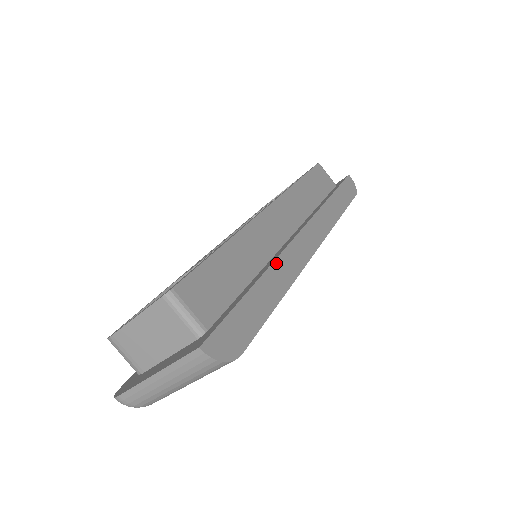
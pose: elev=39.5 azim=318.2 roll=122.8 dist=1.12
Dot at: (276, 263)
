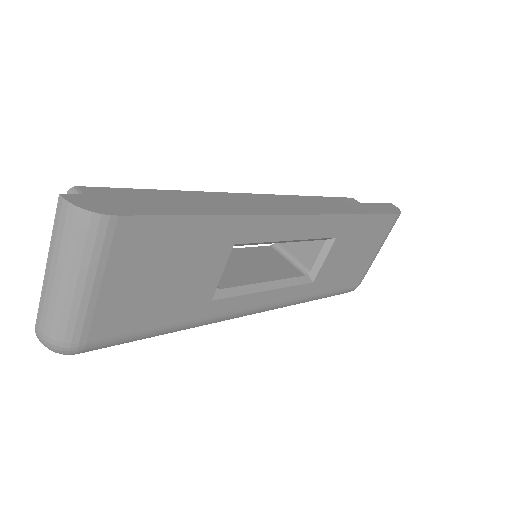
Dot at: (224, 200)
